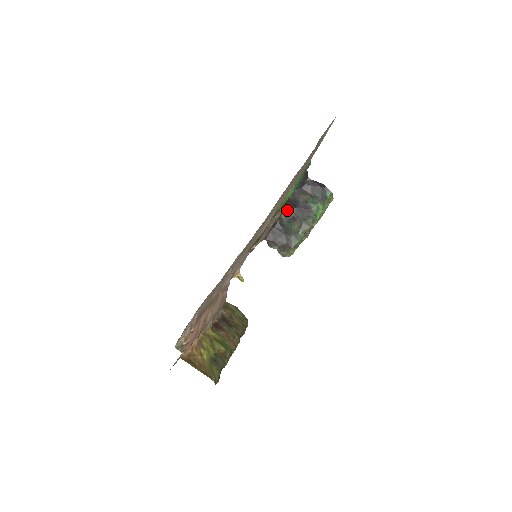
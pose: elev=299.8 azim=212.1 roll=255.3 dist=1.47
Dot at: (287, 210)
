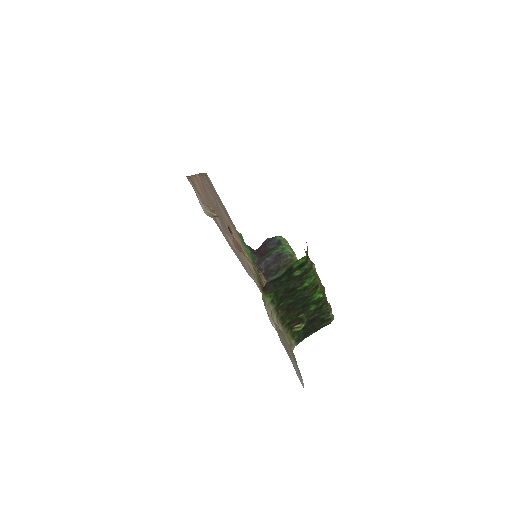
Dot at: (266, 273)
